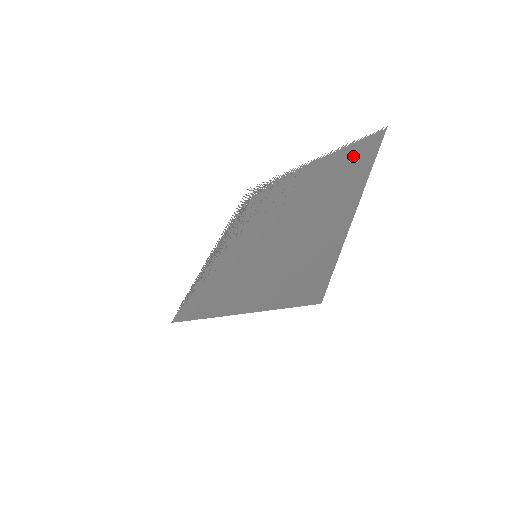
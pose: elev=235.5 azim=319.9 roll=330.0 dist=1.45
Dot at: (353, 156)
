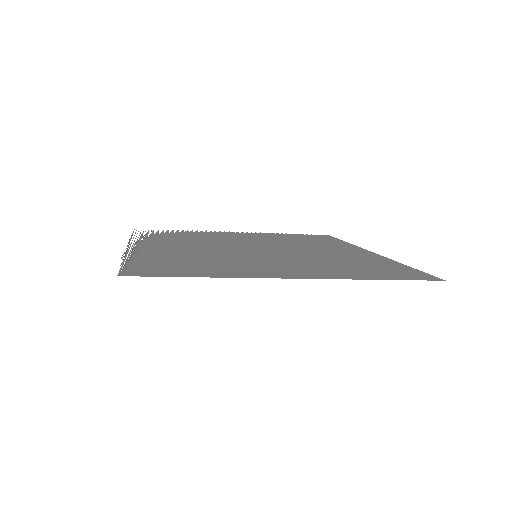
Dot at: (311, 237)
